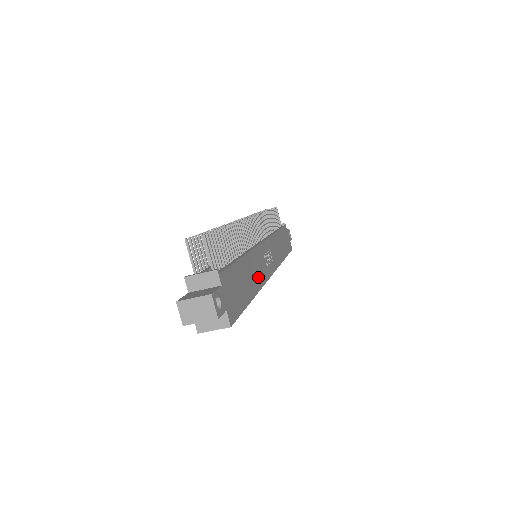
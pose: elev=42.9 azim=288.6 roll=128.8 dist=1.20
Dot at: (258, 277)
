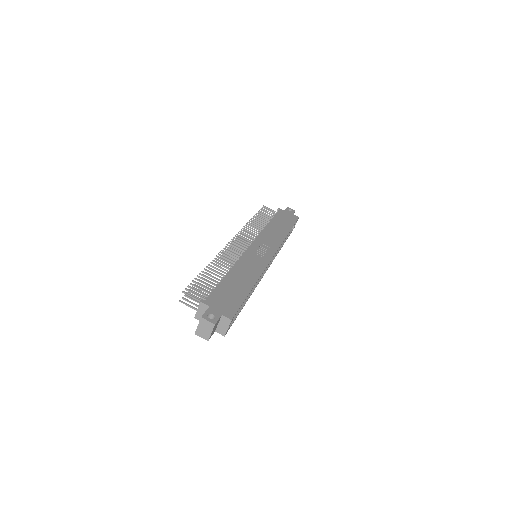
Dot at: (253, 272)
